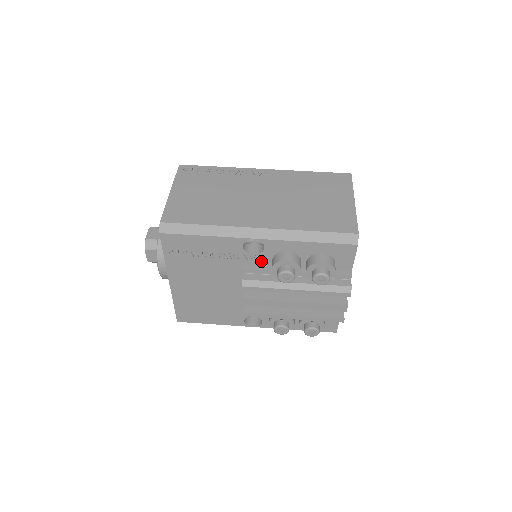
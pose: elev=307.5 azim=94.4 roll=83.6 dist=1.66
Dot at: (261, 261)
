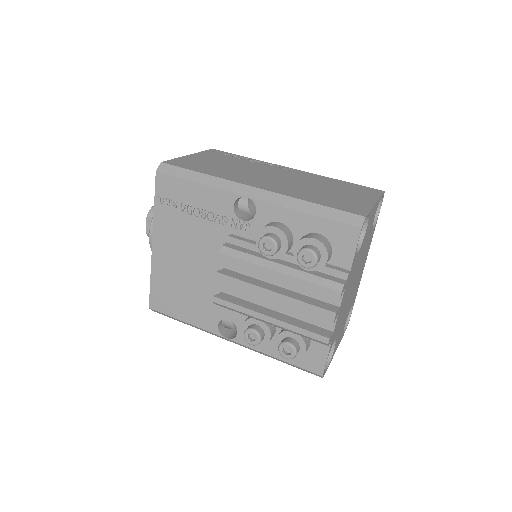
Dot at: (250, 232)
